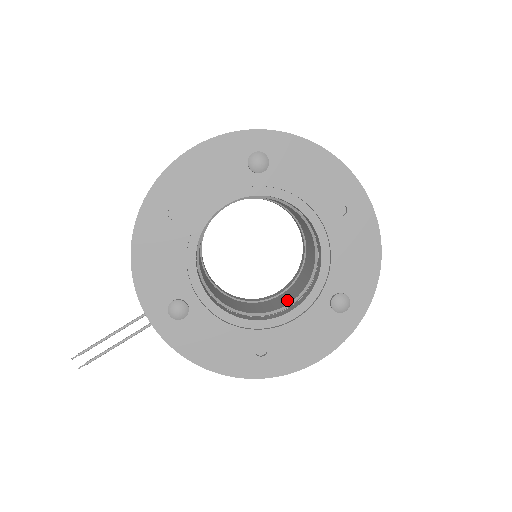
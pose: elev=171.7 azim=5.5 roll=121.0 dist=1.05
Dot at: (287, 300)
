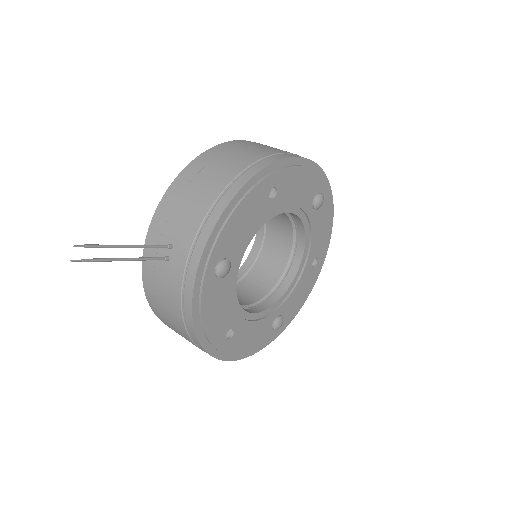
Dot at: (242, 300)
